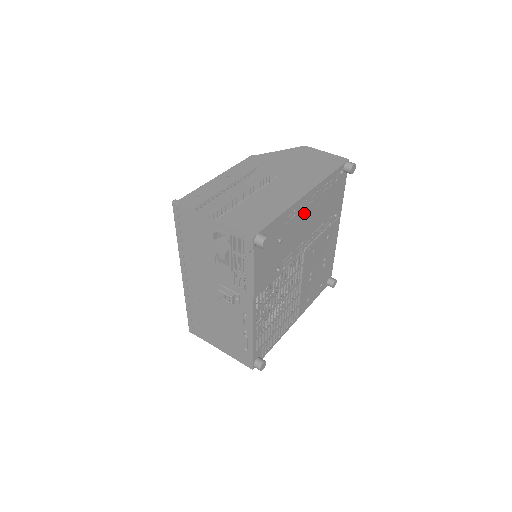
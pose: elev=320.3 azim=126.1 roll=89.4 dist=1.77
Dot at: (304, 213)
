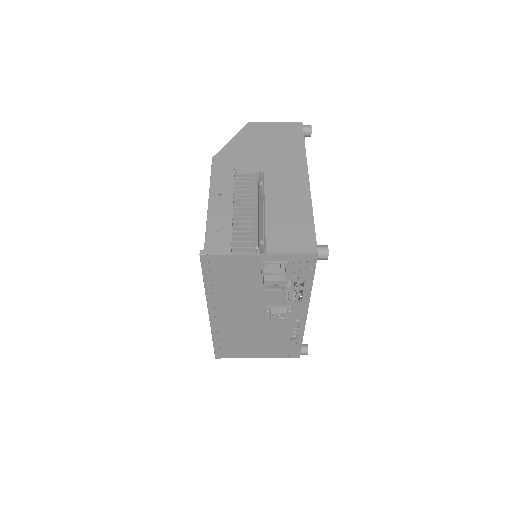
Dot at: occluded
